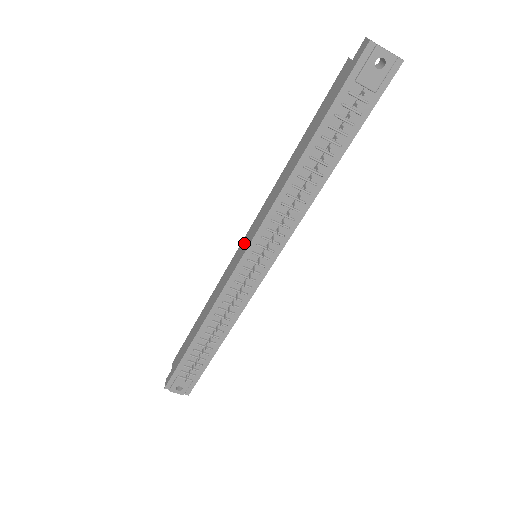
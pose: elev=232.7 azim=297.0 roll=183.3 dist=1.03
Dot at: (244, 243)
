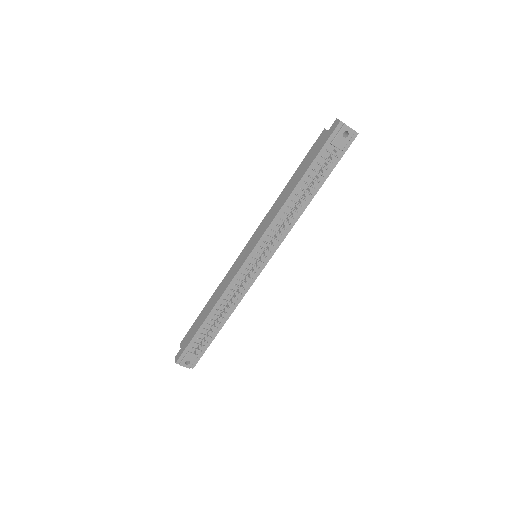
Dot at: (248, 247)
